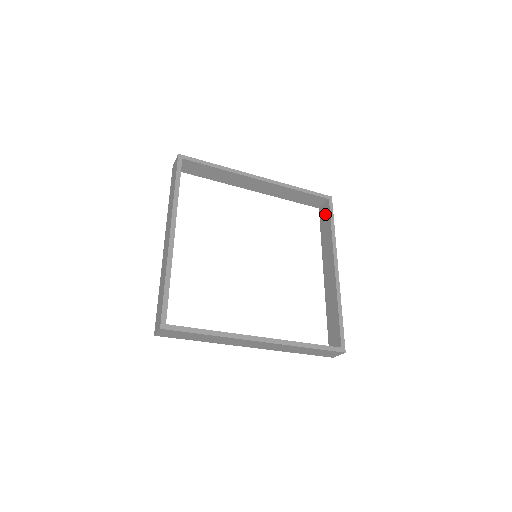
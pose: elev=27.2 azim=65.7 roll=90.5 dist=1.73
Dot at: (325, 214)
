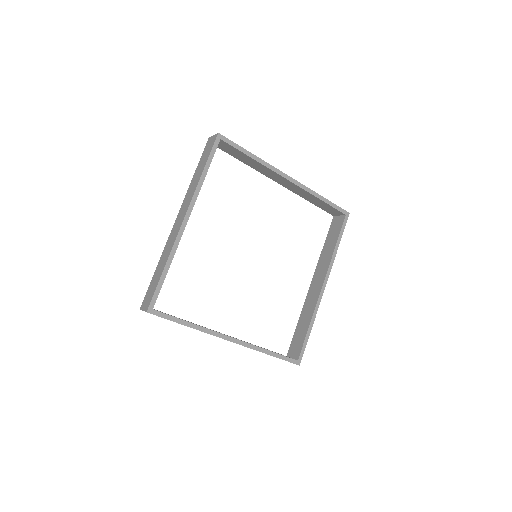
Dot at: (336, 227)
